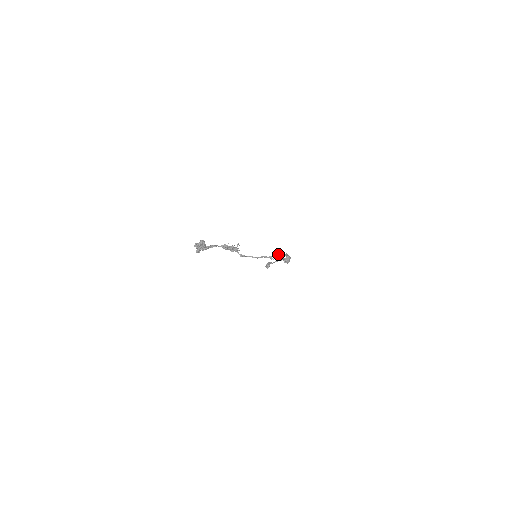
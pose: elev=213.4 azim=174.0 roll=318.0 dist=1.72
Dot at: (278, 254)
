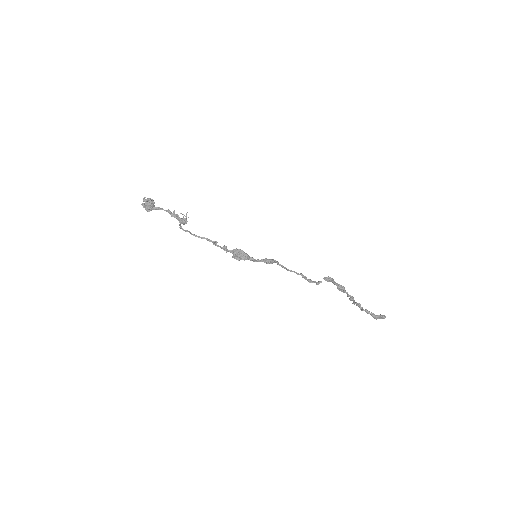
Dot at: (325, 279)
